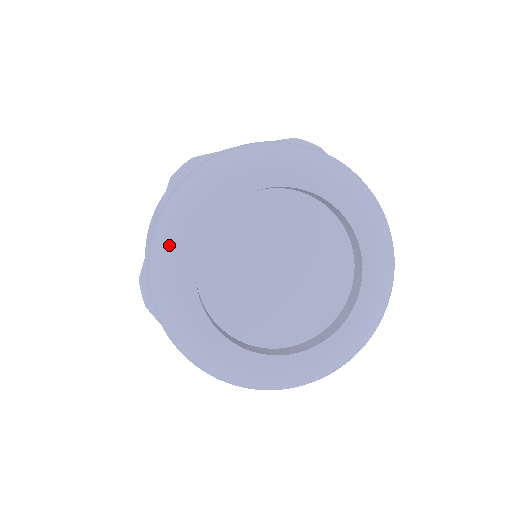
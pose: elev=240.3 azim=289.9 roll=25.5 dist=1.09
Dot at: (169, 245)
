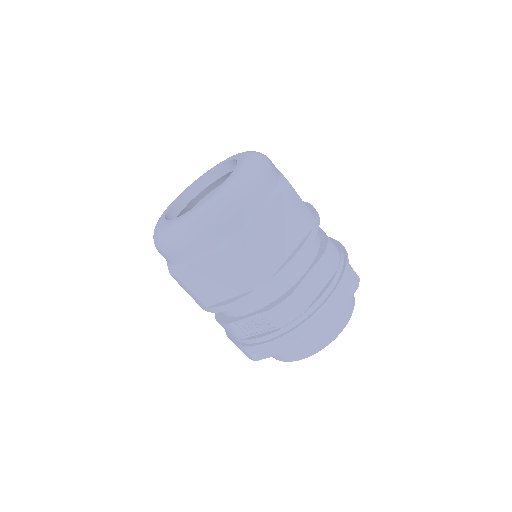
Dot at: (155, 229)
